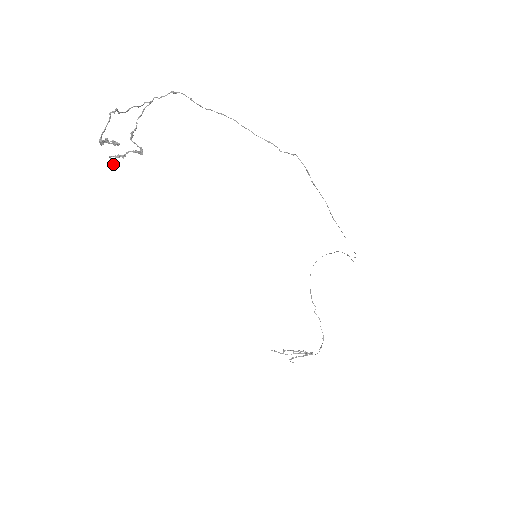
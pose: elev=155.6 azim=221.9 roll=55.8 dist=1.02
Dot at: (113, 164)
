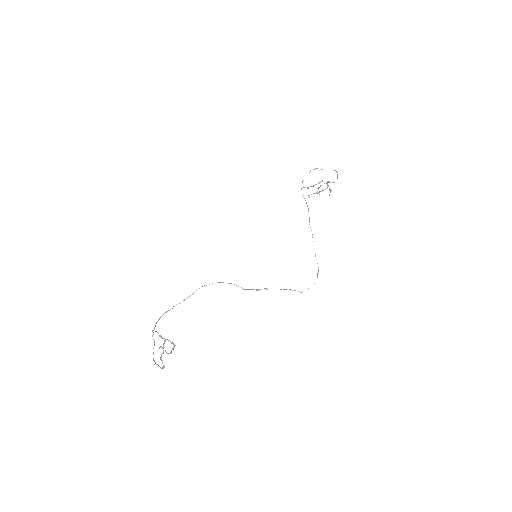
Dot at: occluded
